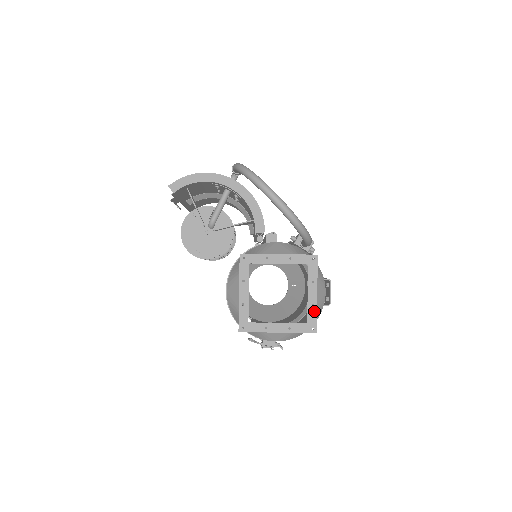
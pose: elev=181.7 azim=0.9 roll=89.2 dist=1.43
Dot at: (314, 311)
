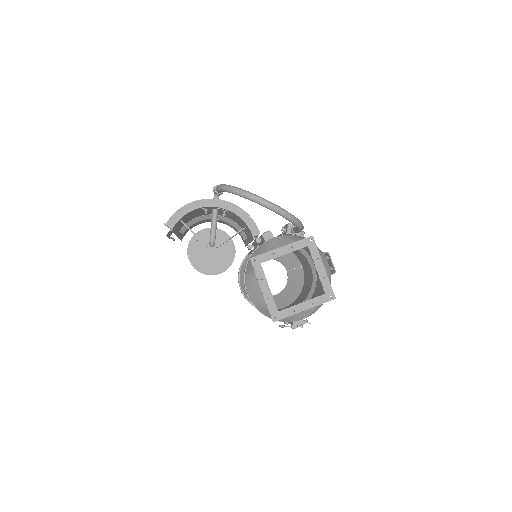
Dot at: (327, 282)
